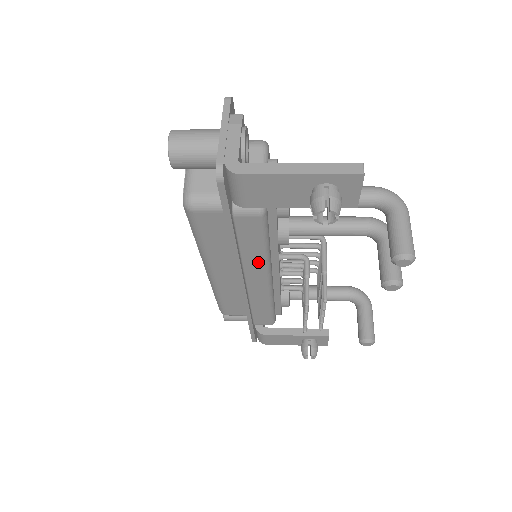
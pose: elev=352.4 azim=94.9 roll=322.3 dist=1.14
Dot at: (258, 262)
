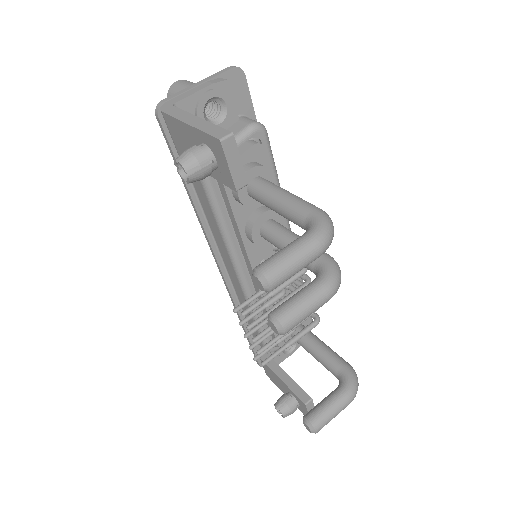
Dot at: (222, 243)
